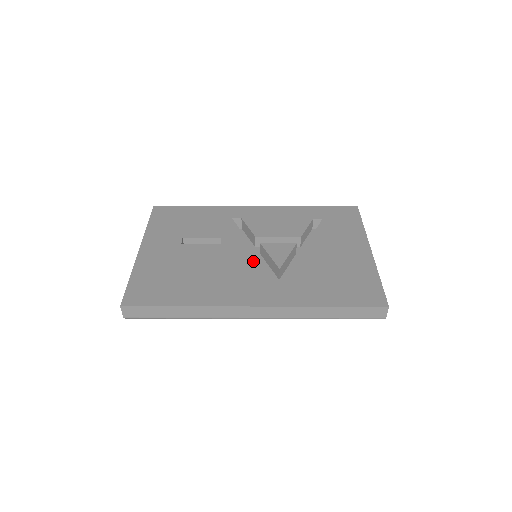
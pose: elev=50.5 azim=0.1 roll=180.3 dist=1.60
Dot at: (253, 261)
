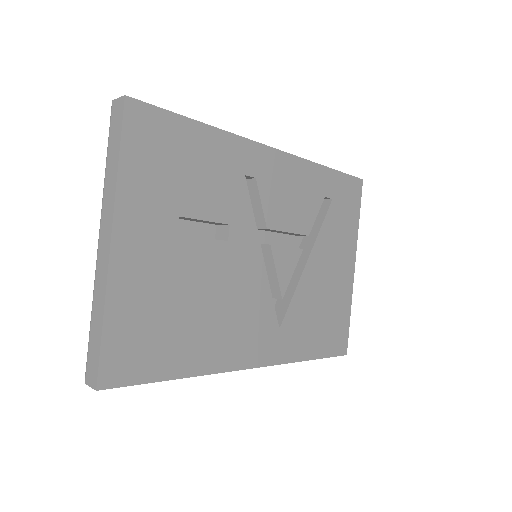
Dot at: (260, 284)
